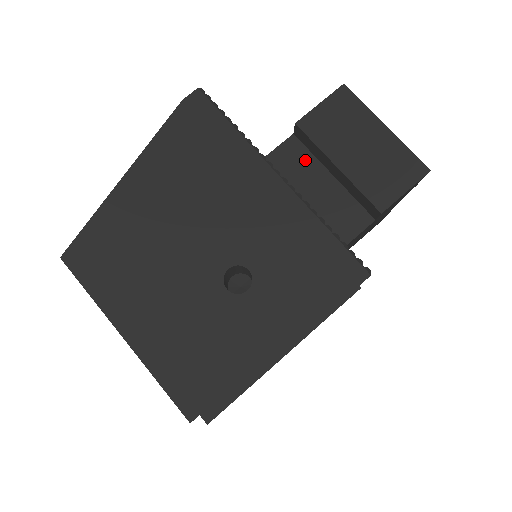
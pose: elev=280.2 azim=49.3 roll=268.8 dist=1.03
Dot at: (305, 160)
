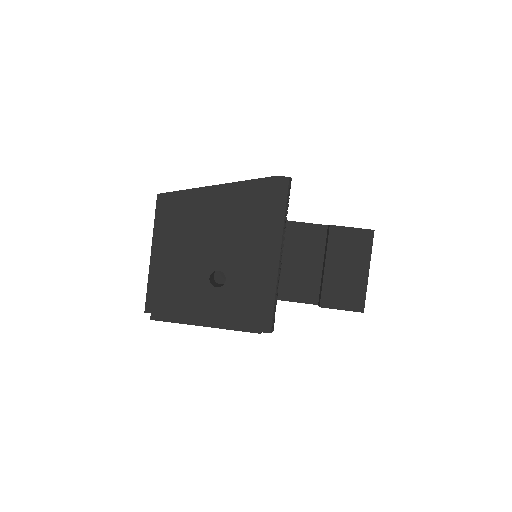
Dot at: (319, 244)
